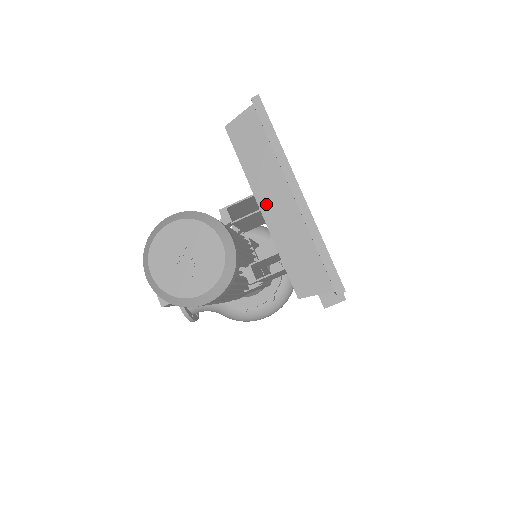
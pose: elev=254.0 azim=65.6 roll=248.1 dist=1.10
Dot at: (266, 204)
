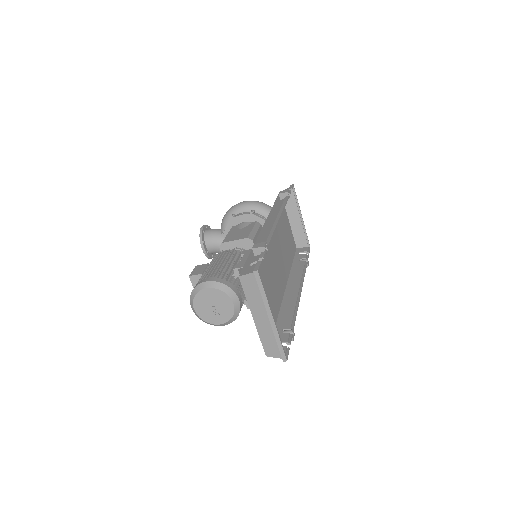
Dot at: (256, 317)
